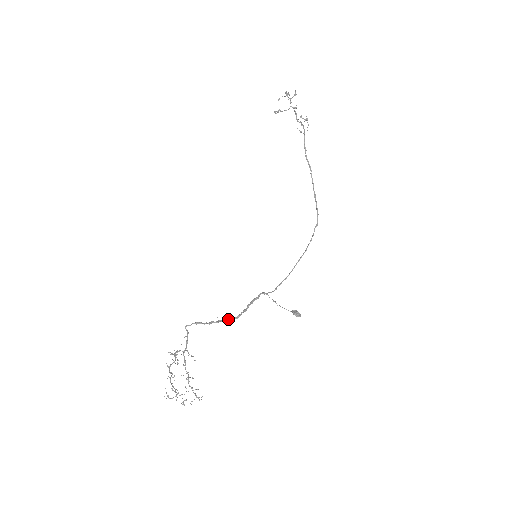
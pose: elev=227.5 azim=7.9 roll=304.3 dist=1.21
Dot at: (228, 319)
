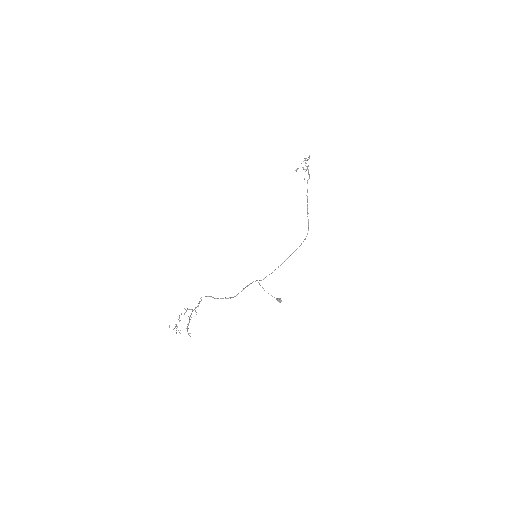
Dot at: (230, 297)
